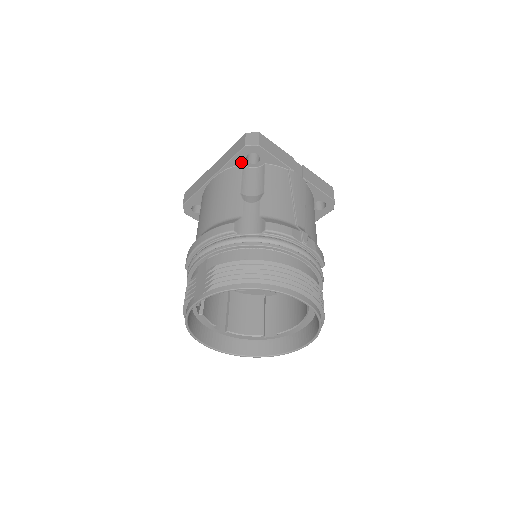
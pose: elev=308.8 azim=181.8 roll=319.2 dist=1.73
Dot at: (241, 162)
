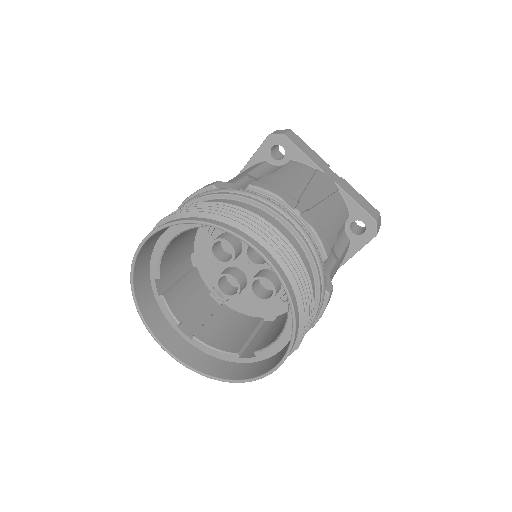
Dot at: (265, 158)
